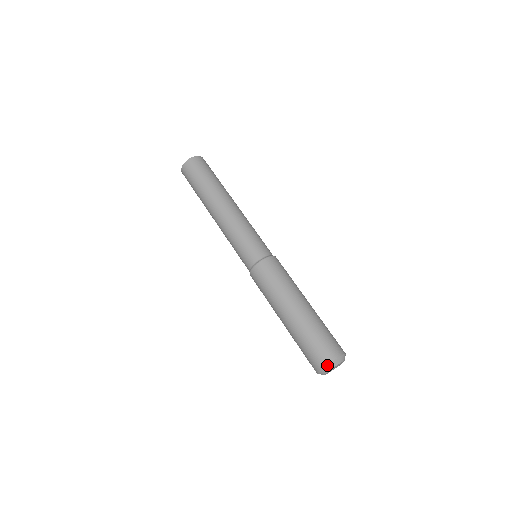
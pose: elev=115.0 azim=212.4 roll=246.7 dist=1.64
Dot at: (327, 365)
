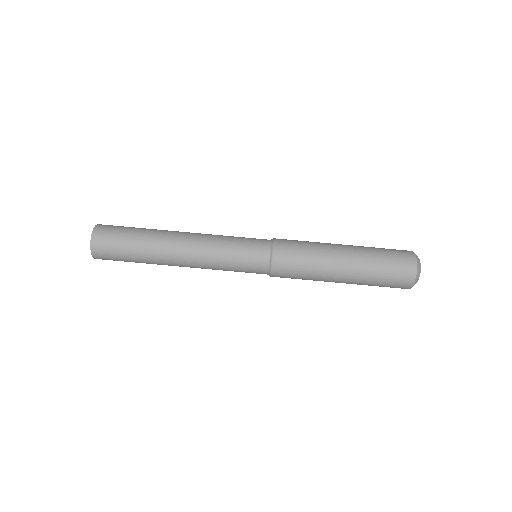
Dot at: occluded
